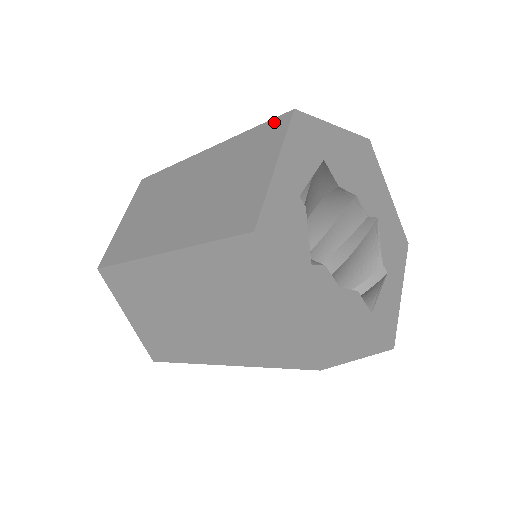
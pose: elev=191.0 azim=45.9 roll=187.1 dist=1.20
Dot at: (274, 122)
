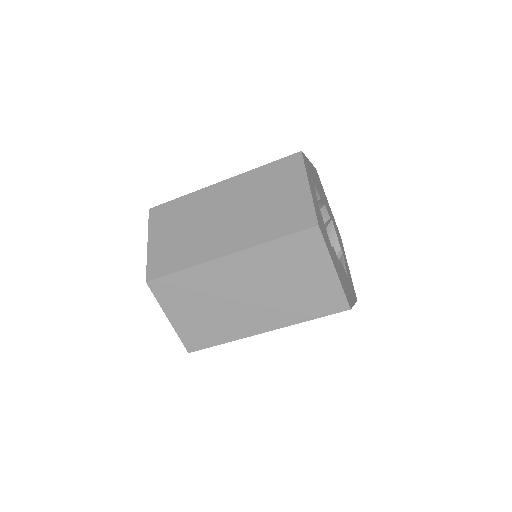
Dot at: (287, 159)
